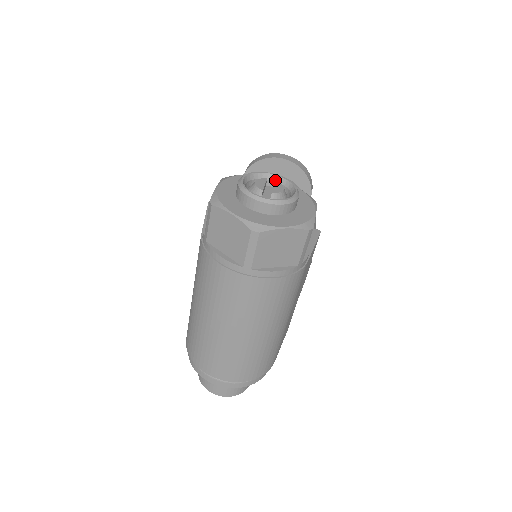
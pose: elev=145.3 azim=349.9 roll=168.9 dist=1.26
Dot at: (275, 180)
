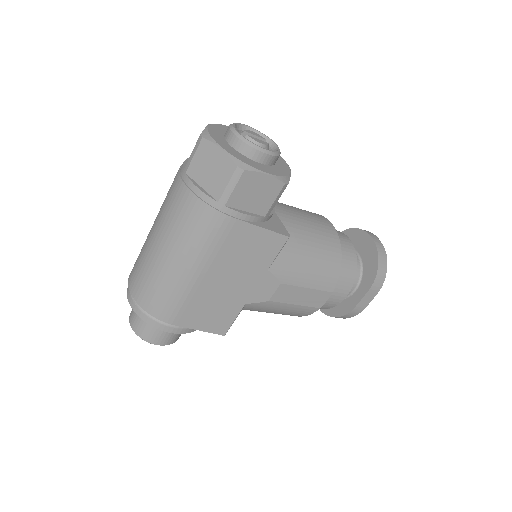
Dot at: (274, 149)
